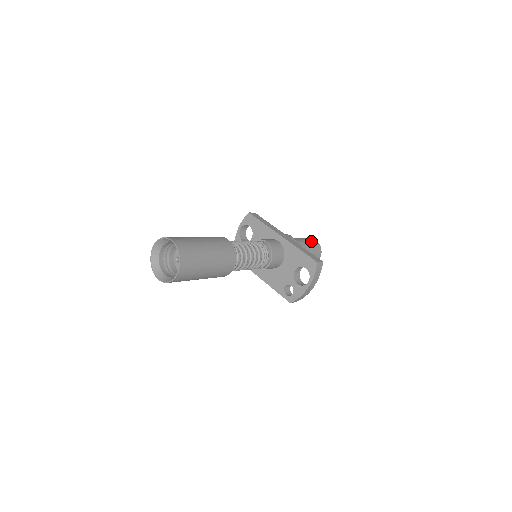
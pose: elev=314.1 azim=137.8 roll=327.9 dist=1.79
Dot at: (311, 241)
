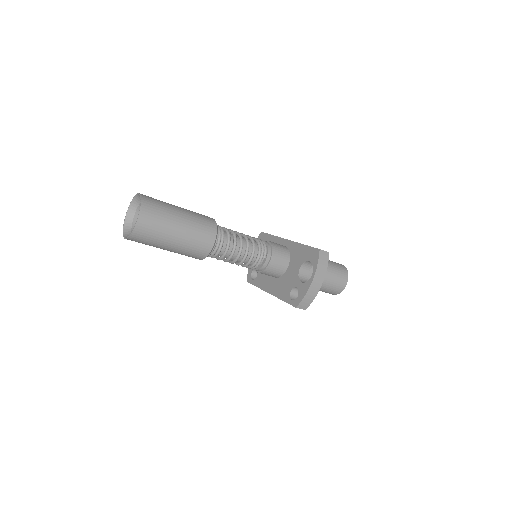
Dot at: (334, 262)
